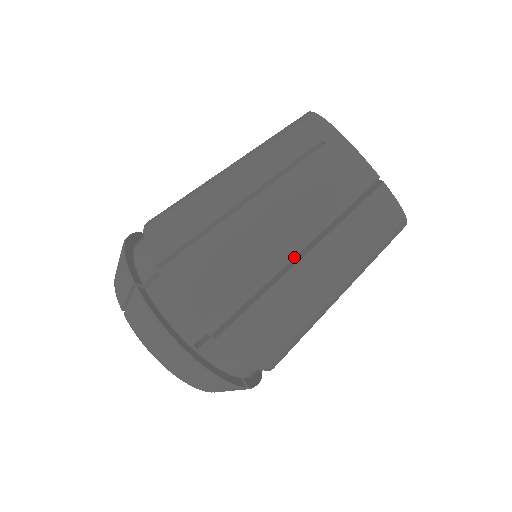
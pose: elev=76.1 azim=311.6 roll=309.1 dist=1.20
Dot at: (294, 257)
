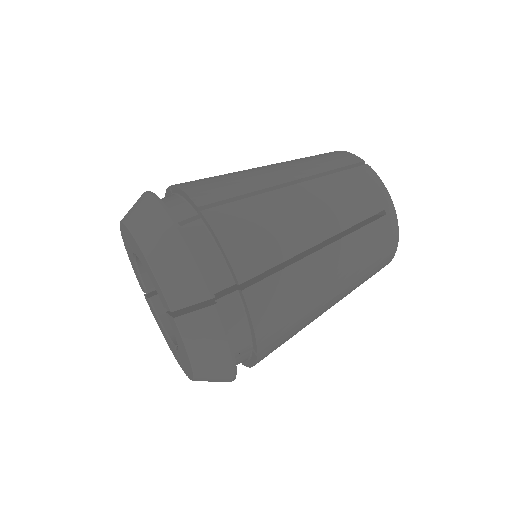
Dot at: (290, 181)
